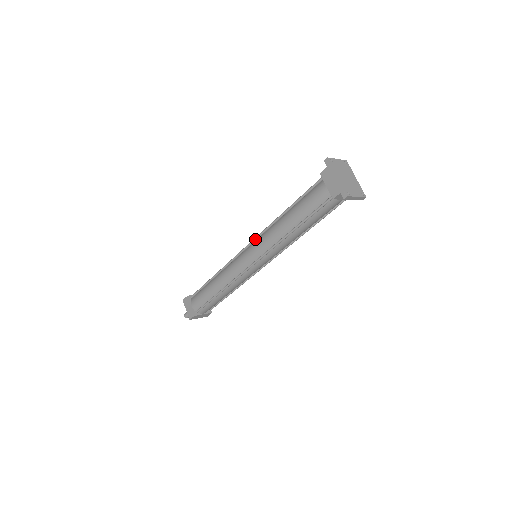
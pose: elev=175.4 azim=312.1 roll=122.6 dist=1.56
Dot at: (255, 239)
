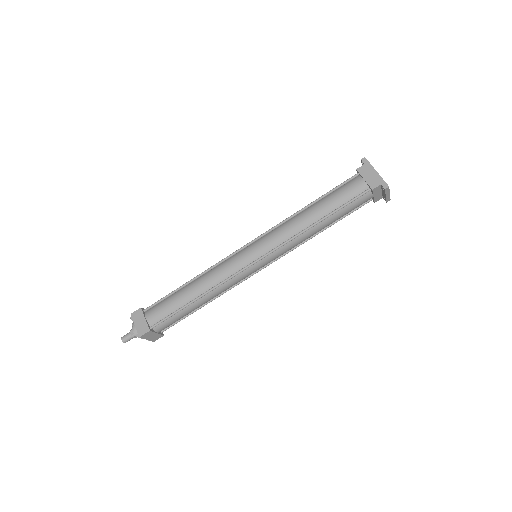
Dot at: (265, 233)
